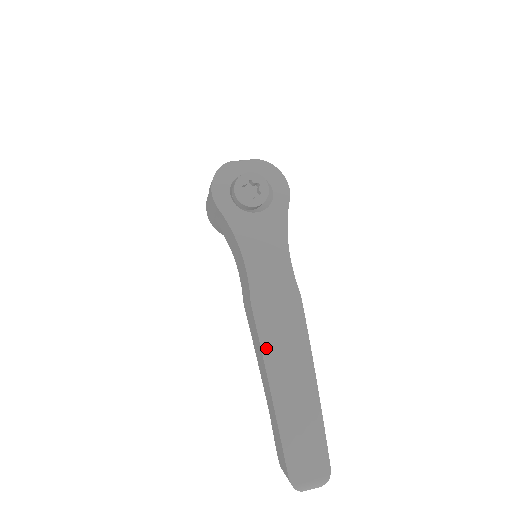
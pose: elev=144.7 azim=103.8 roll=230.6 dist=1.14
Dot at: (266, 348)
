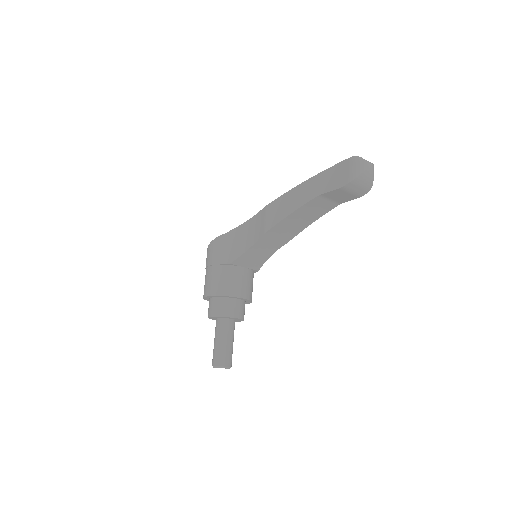
Dot at: occluded
